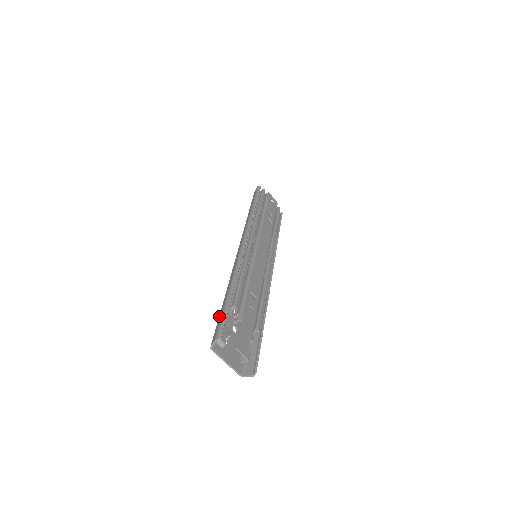
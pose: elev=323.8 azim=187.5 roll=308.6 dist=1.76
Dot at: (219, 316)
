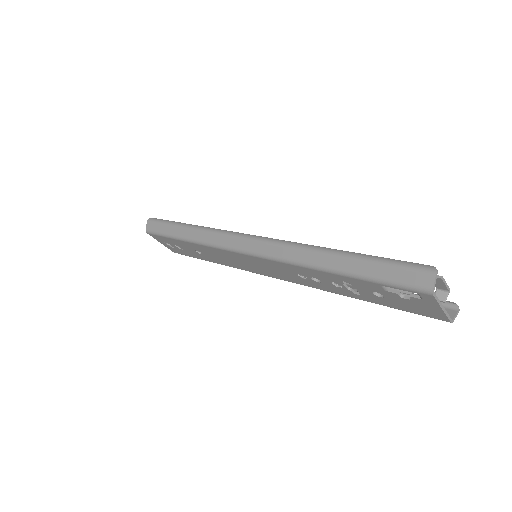
Dot at: (373, 274)
